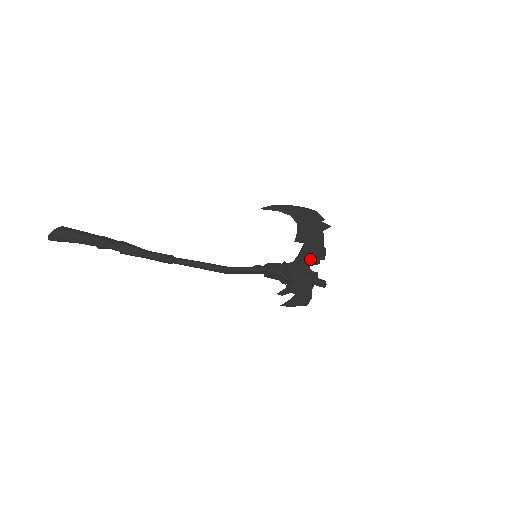
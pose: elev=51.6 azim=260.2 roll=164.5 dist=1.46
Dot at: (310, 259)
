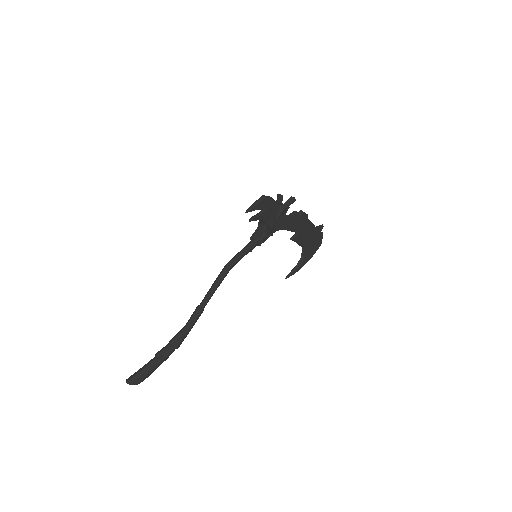
Dot at: occluded
